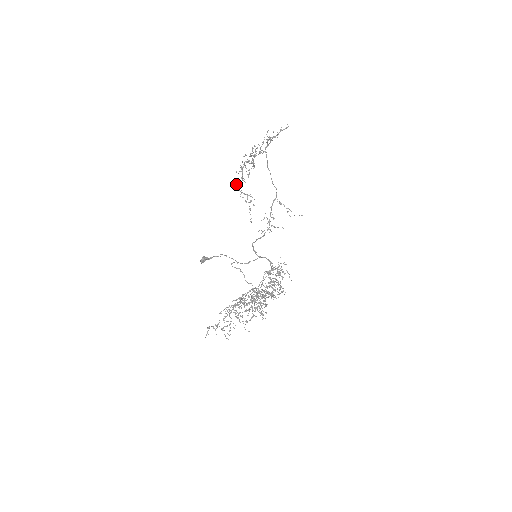
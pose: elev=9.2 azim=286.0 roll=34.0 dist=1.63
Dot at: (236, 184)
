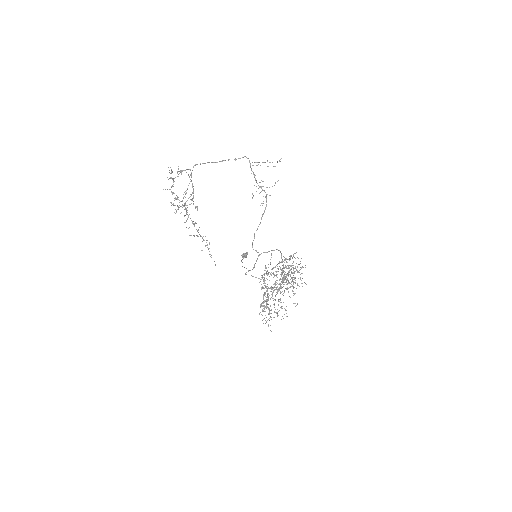
Dot at: (191, 235)
